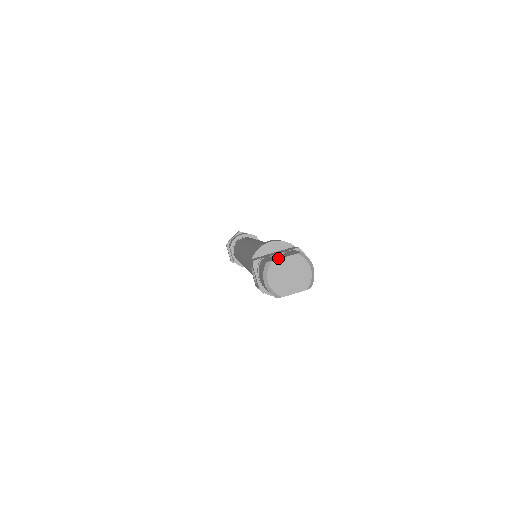
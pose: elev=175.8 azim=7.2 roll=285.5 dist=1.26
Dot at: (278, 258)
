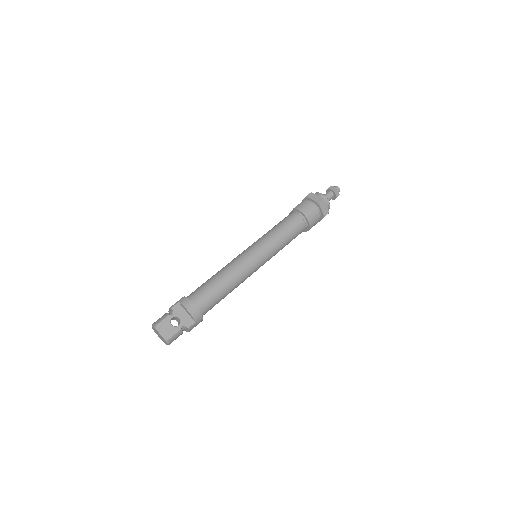
Dot at: (159, 331)
